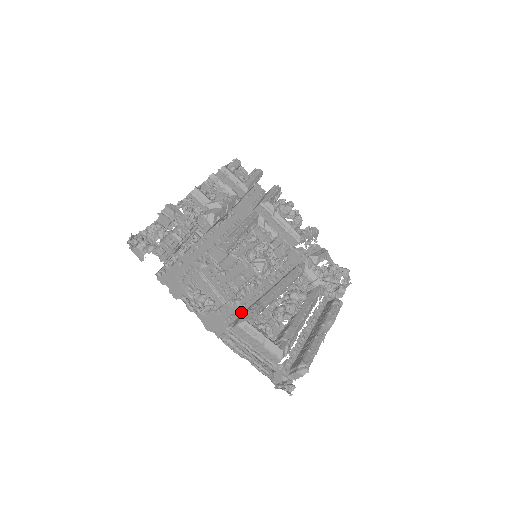
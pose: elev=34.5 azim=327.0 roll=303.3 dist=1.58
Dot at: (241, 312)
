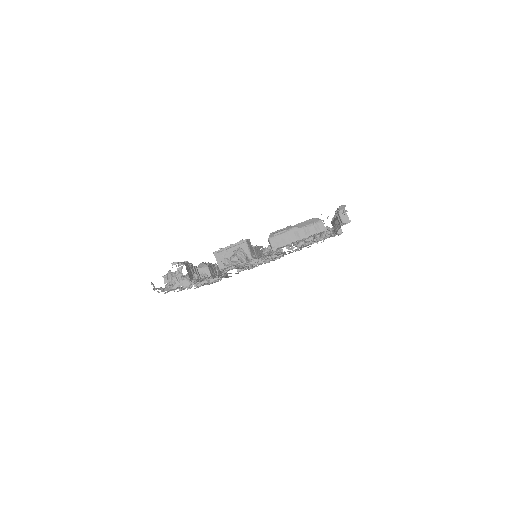
Dot at: occluded
